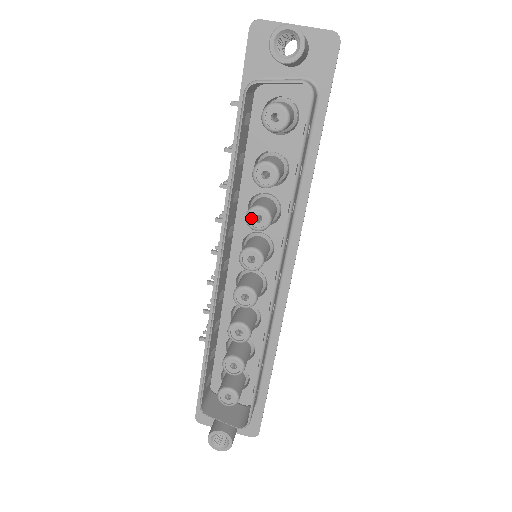
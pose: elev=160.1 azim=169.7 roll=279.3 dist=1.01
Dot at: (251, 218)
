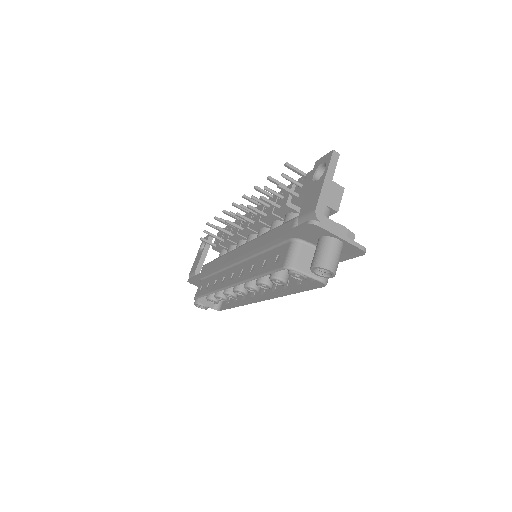
Dot at: (260, 284)
